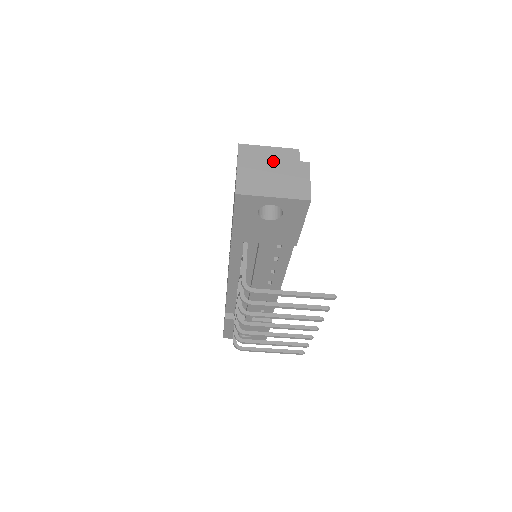
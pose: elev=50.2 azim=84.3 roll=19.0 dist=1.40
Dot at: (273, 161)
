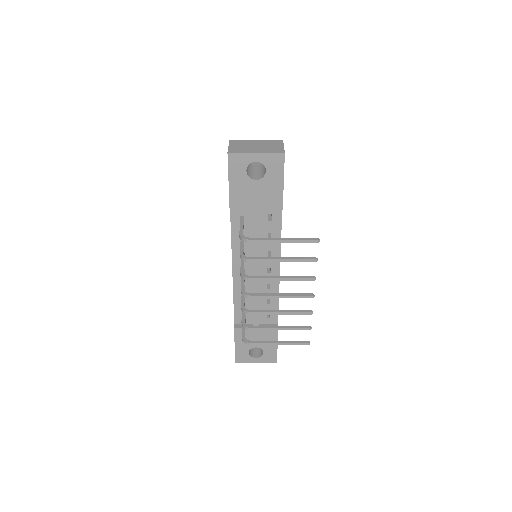
Dot at: (255, 140)
